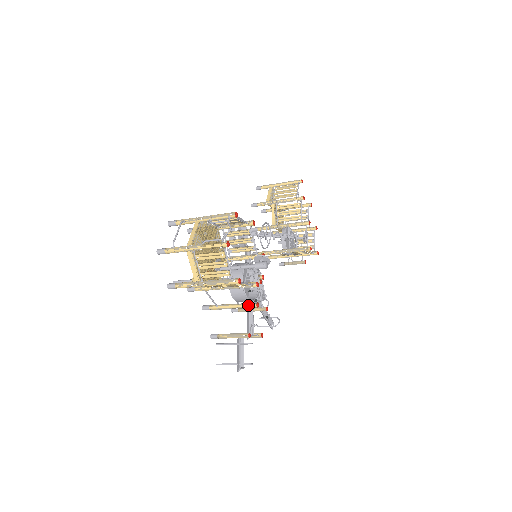
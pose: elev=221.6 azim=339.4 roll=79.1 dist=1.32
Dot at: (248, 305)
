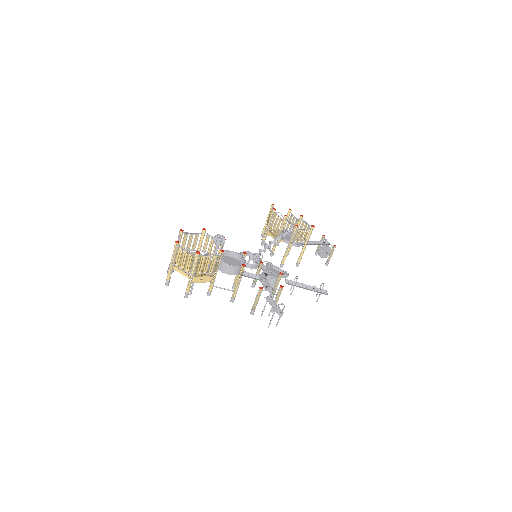
Dot at: (240, 271)
